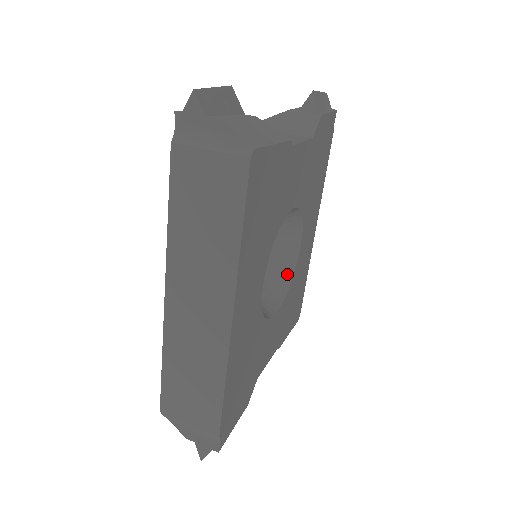
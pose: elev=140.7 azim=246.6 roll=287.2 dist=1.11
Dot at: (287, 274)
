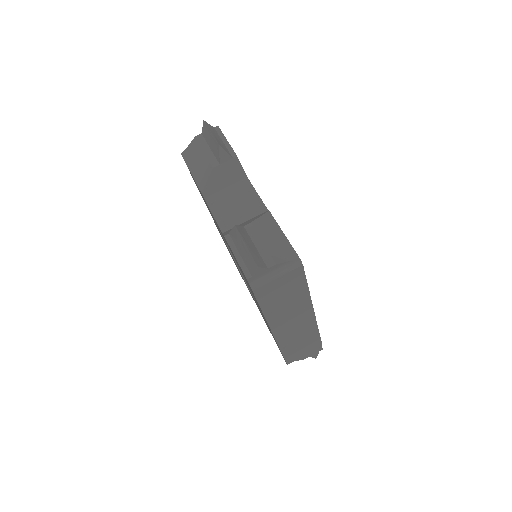
Dot at: occluded
